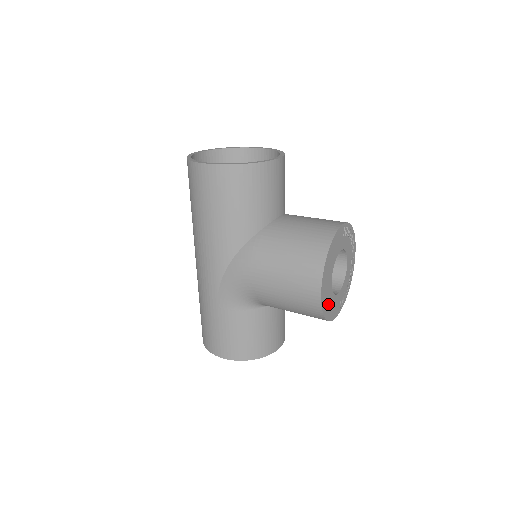
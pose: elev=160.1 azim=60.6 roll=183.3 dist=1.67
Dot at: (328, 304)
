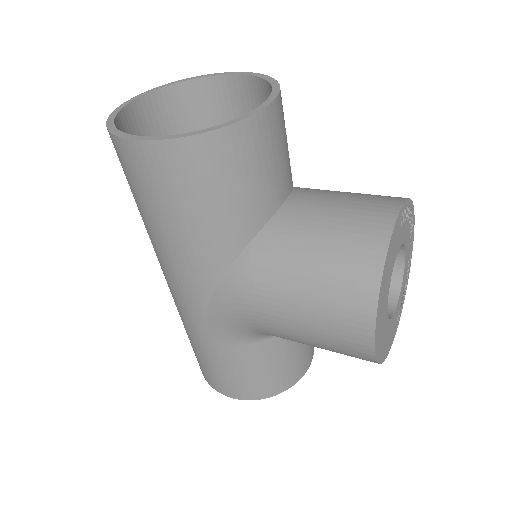
Dot at: (383, 341)
